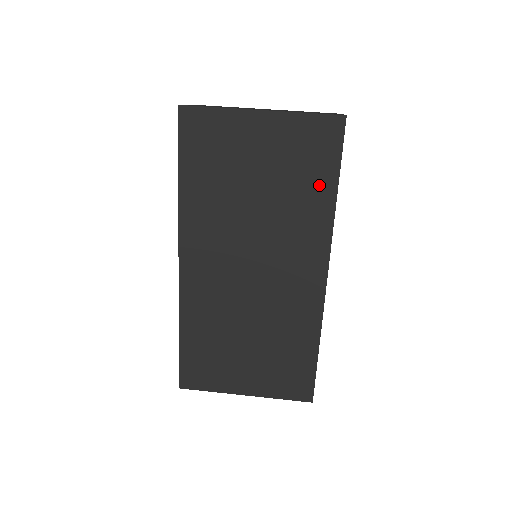
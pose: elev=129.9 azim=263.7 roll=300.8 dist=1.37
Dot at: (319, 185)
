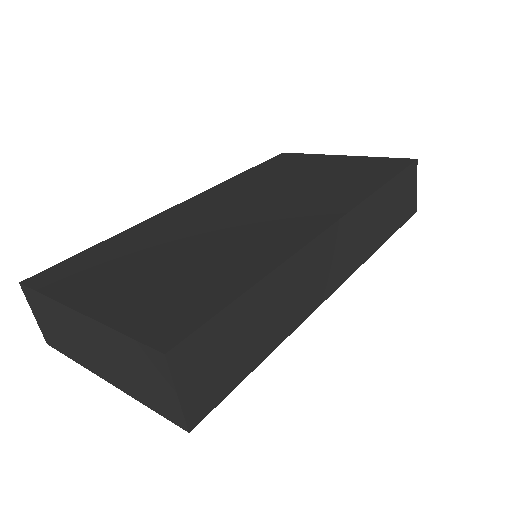
Dot at: (368, 180)
